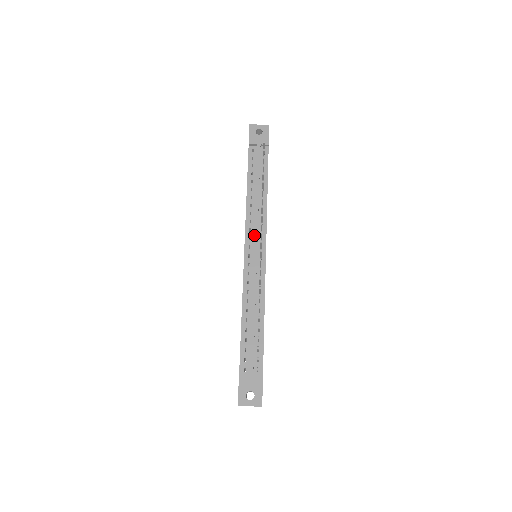
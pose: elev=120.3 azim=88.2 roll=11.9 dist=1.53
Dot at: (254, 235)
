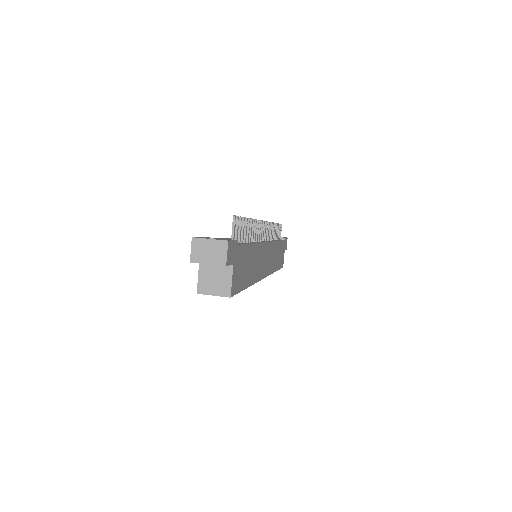
Dot at: occluded
